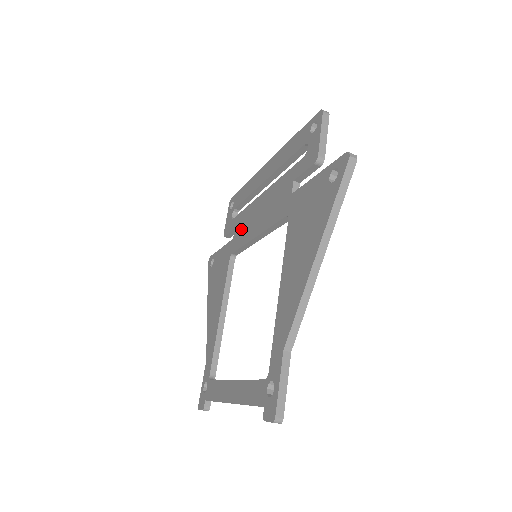
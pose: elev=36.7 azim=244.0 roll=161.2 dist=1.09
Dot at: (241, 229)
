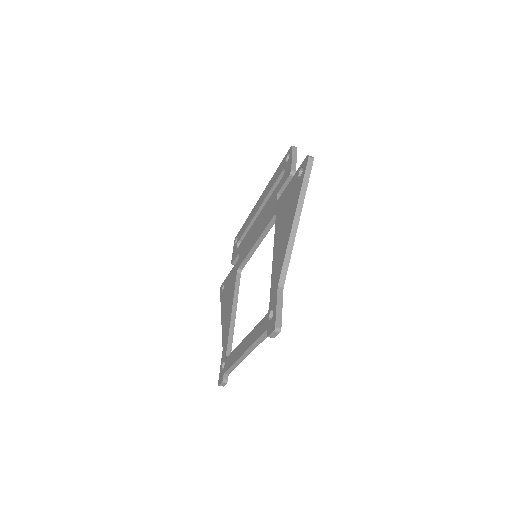
Dot at: (244, 248)
